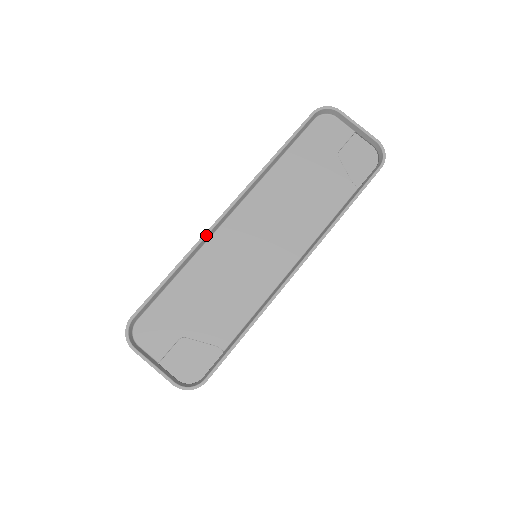
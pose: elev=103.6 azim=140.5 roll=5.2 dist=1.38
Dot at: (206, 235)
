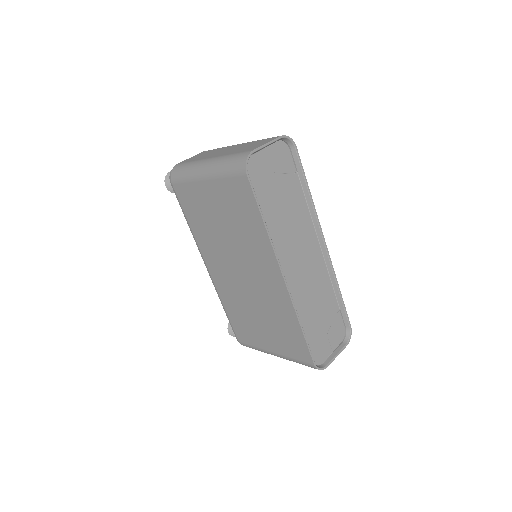
Dot at: (292, 300)
